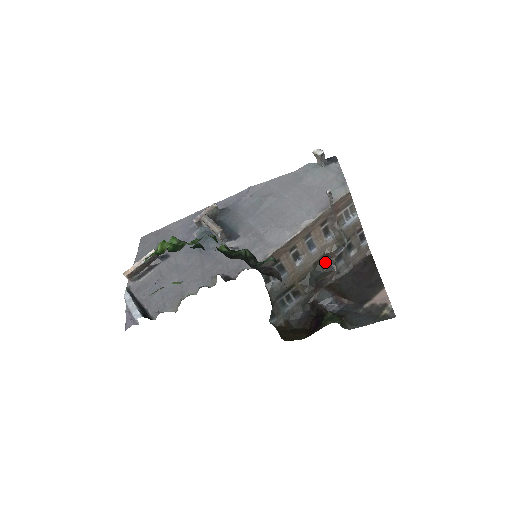
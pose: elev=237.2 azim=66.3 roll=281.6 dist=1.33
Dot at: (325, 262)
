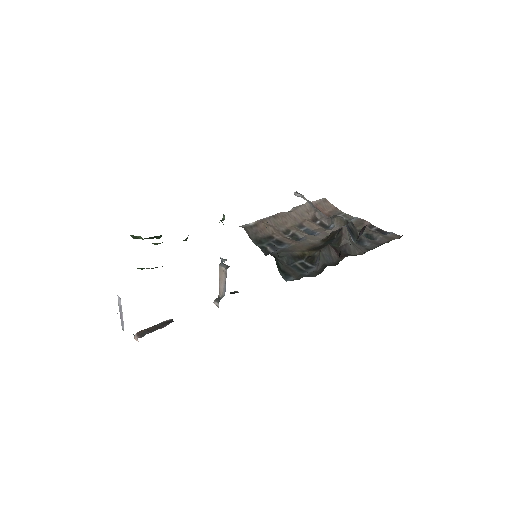
Dot at: (333, 234)
